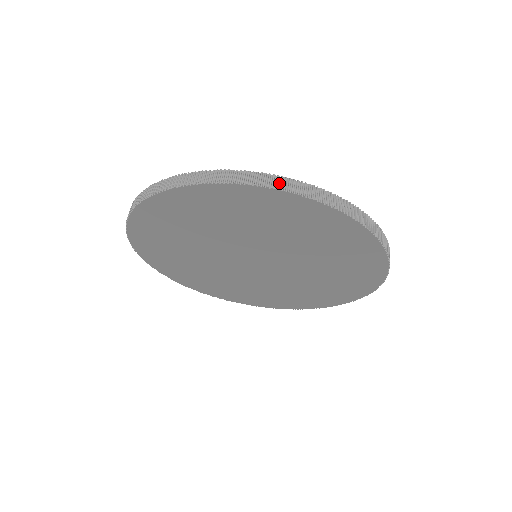
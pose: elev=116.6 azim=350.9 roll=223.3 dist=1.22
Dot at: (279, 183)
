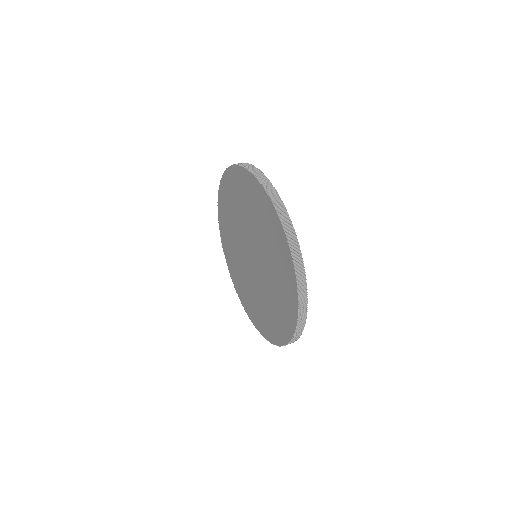
Dot at: (254, 171)
